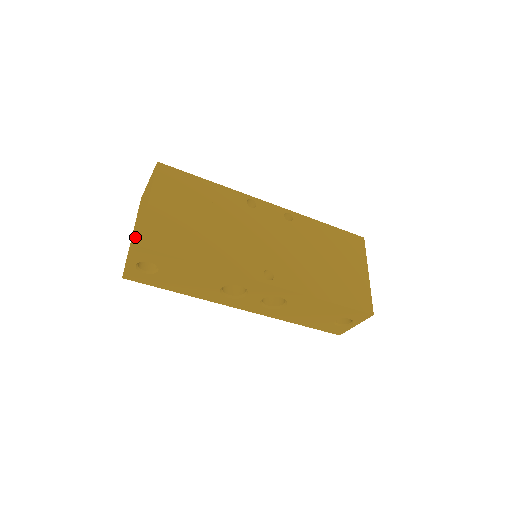
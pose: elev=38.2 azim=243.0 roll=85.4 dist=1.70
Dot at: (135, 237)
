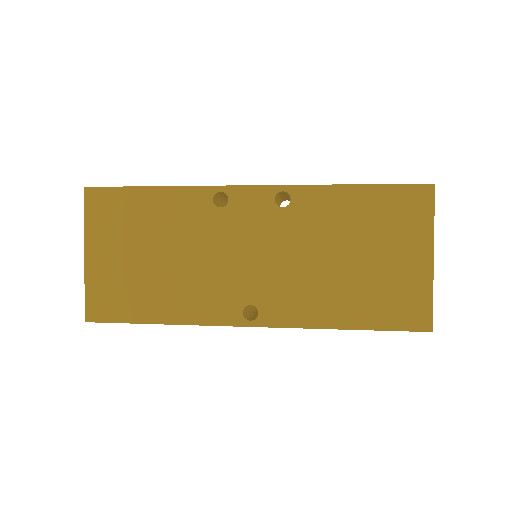
Dot at: occluded
